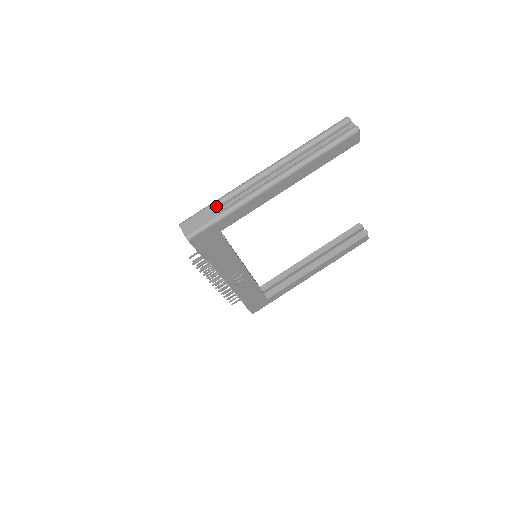
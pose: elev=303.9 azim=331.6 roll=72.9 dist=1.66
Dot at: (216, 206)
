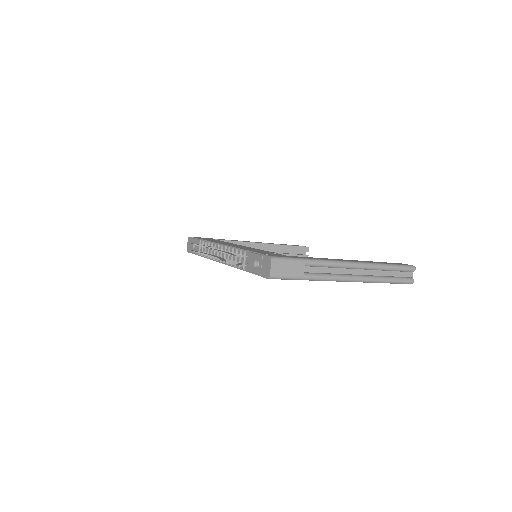
Dot at: (305, 265)
